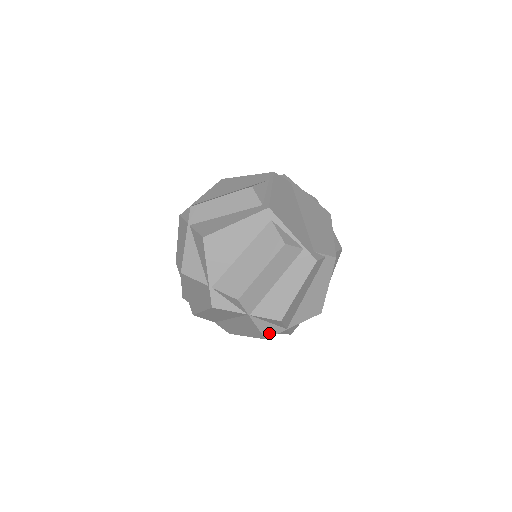
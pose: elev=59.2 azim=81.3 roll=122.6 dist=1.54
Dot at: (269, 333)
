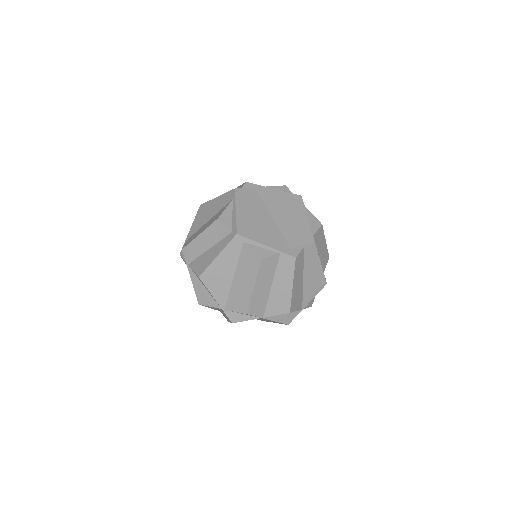
Dot at: (288, 320)
